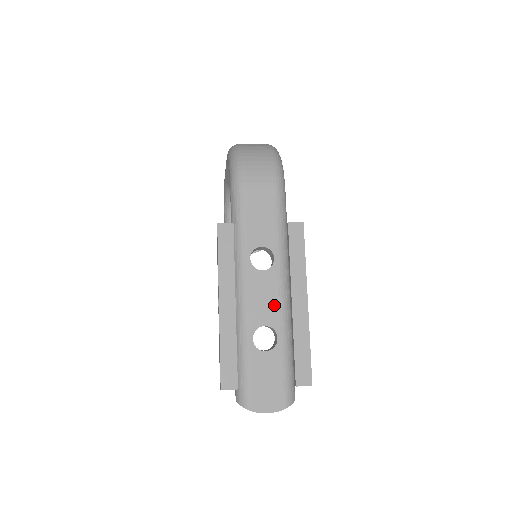
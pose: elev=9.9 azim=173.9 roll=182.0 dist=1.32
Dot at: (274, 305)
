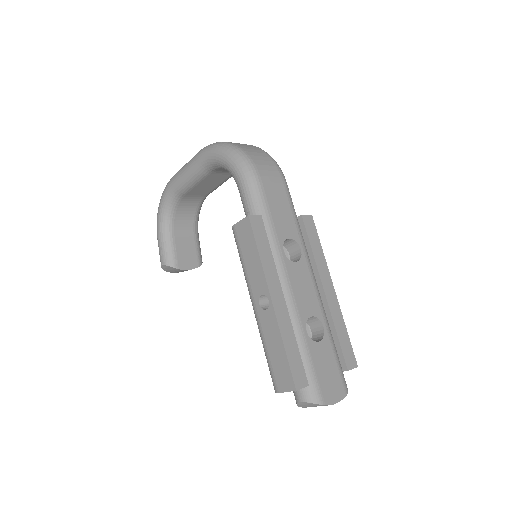
Dot at: (313, 295)
